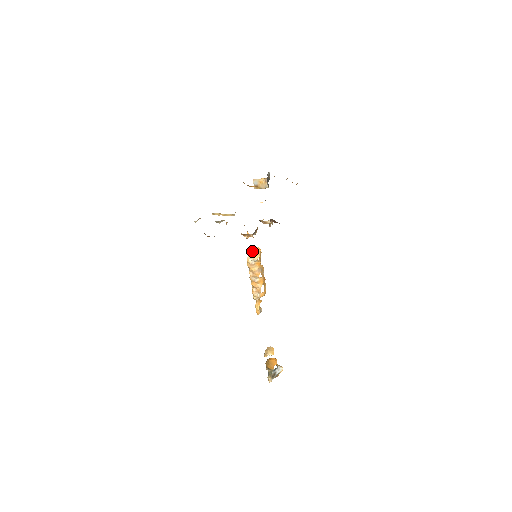
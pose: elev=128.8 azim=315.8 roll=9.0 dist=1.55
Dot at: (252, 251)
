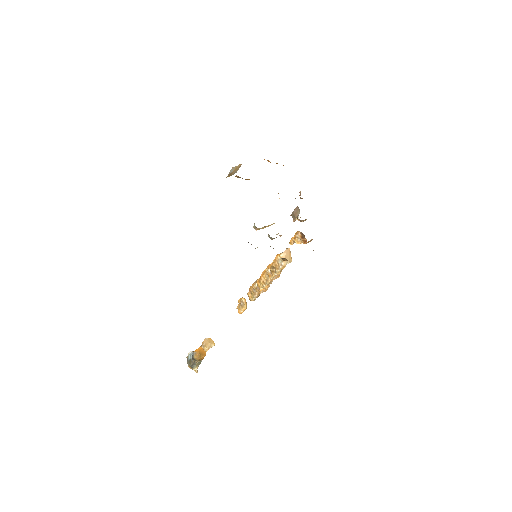
Dot at: (287, 255)
